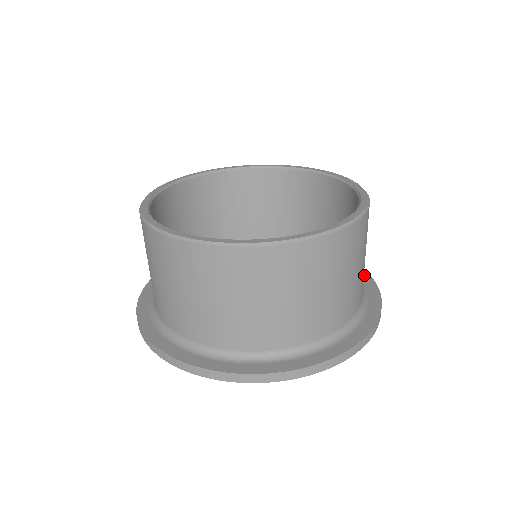
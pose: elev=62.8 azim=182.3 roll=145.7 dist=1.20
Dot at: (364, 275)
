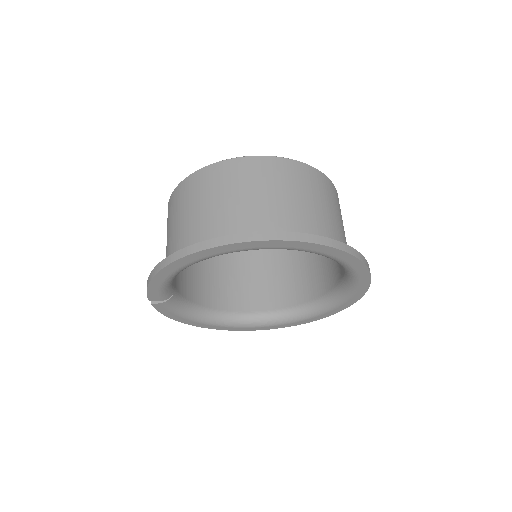
Dot at: occluded
